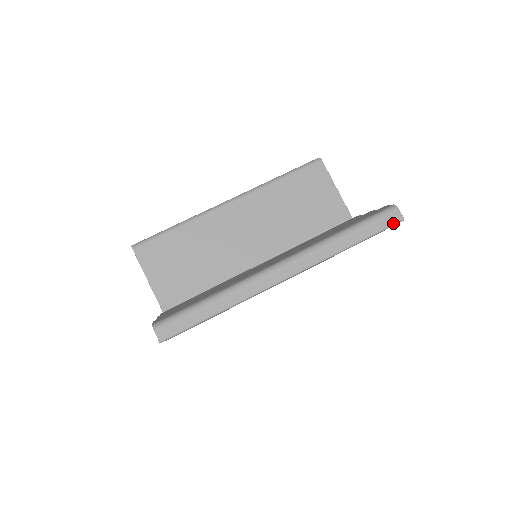
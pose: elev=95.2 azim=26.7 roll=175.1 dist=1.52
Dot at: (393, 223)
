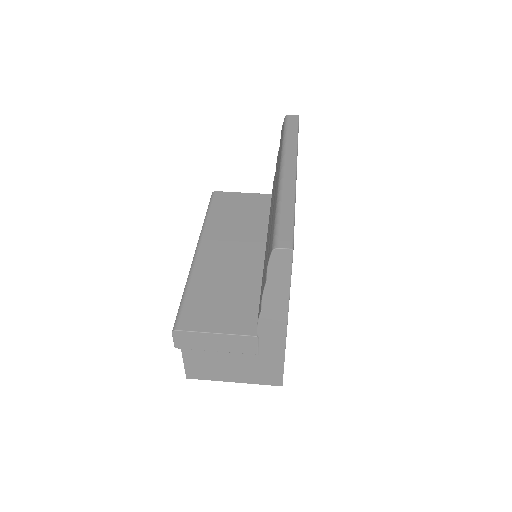
Dot at: (297, 119)
